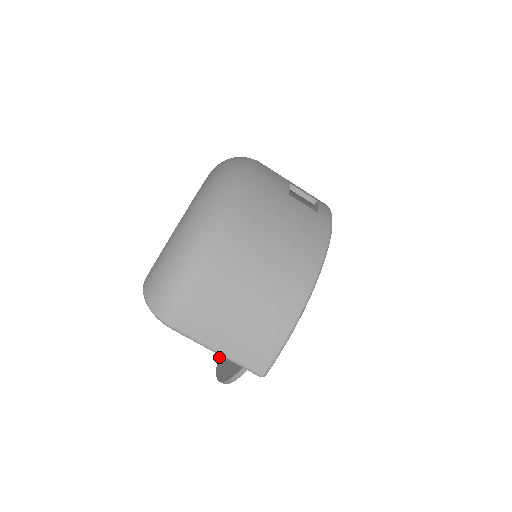
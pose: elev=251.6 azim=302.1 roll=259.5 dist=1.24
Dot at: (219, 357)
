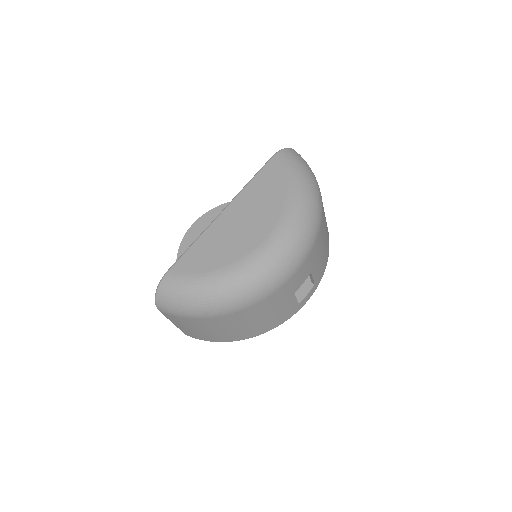
Dot at: (193, 226)
